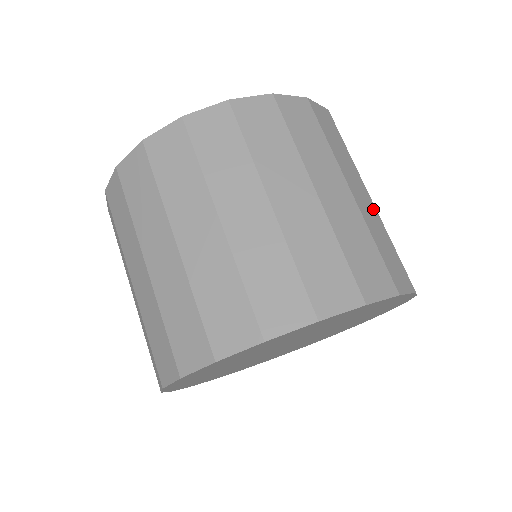
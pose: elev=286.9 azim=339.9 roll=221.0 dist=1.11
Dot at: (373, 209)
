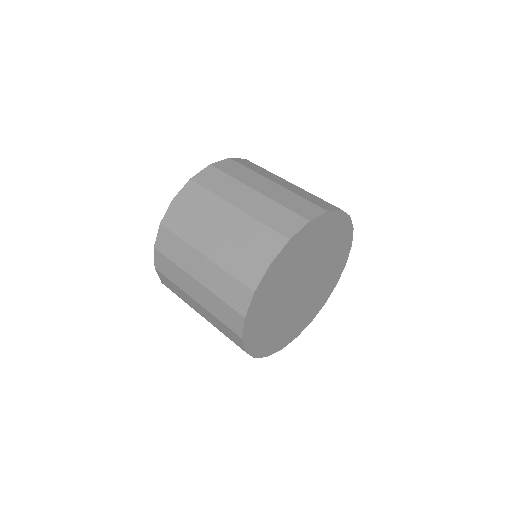
Dot at: (260, 198)
